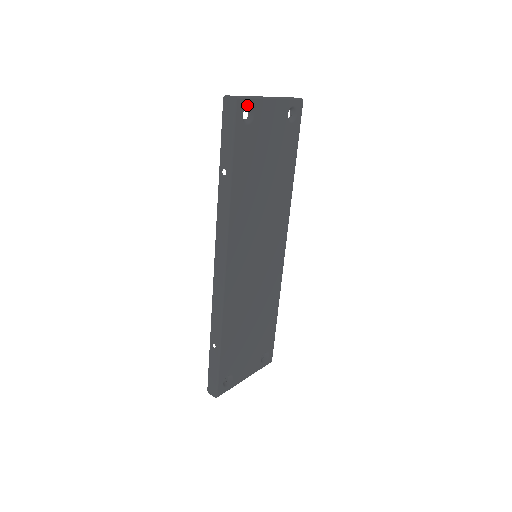
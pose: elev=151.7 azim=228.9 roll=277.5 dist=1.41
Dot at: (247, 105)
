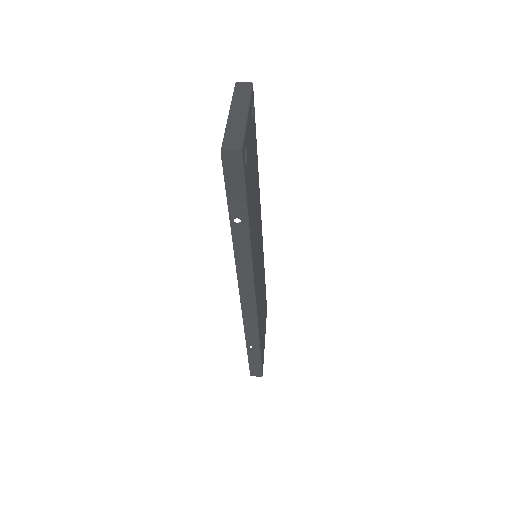
Dot at: (244, 145)
